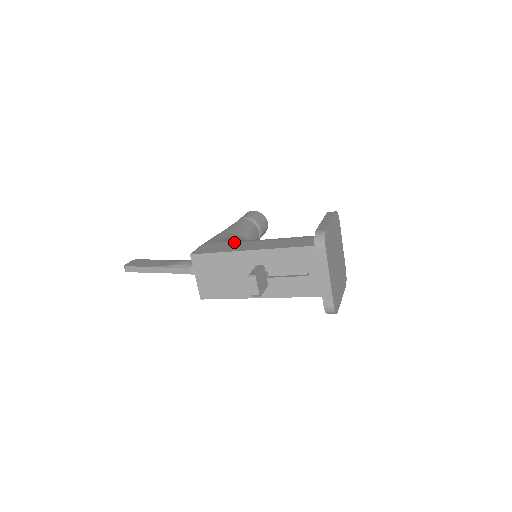
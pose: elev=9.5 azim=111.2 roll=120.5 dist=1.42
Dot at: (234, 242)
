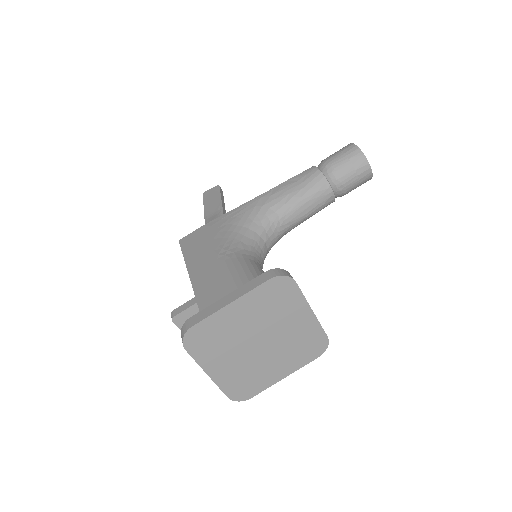
Dot at: (212, 243)
